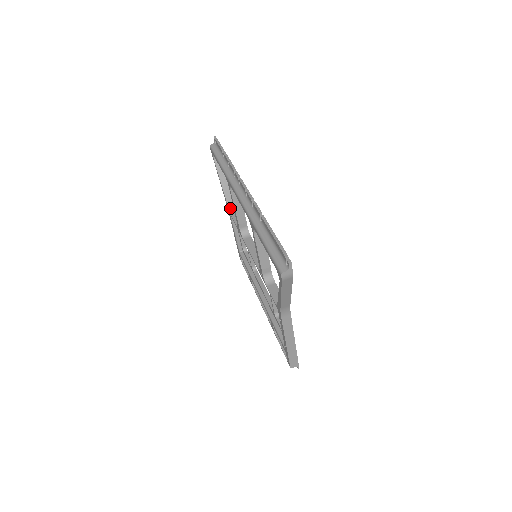
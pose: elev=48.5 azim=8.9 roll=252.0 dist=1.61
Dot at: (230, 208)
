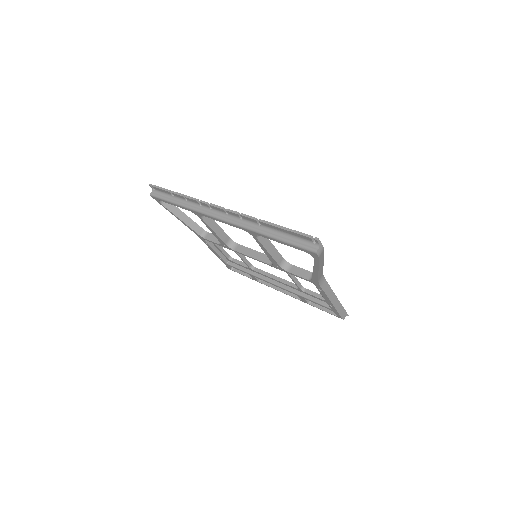
Dot at: (200, 234)
